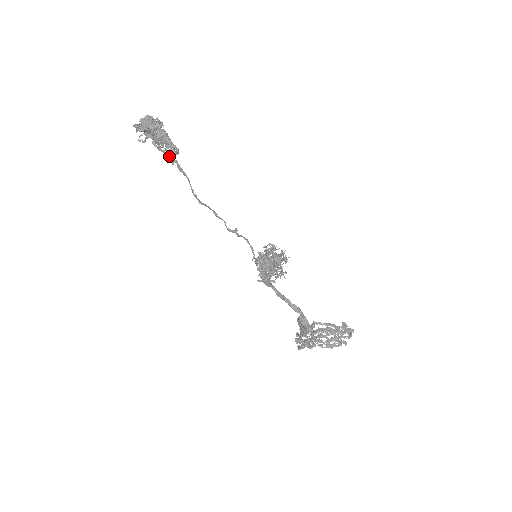
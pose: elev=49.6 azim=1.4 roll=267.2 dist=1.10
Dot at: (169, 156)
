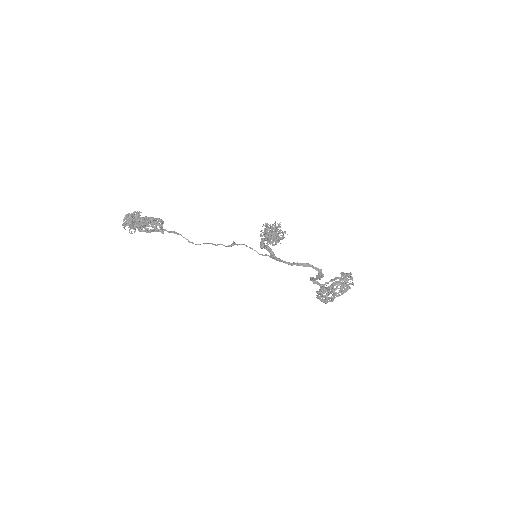
Dot at: (157, 230)
